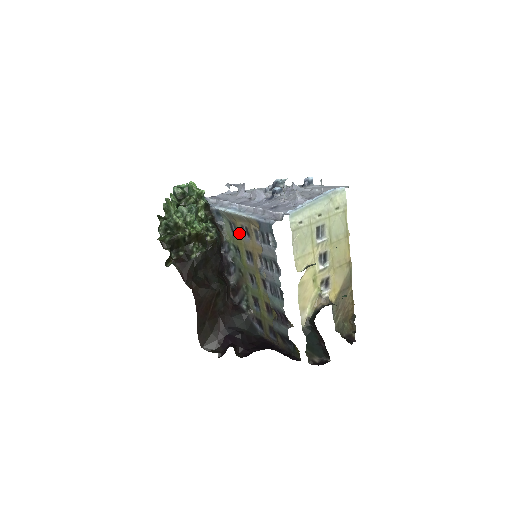
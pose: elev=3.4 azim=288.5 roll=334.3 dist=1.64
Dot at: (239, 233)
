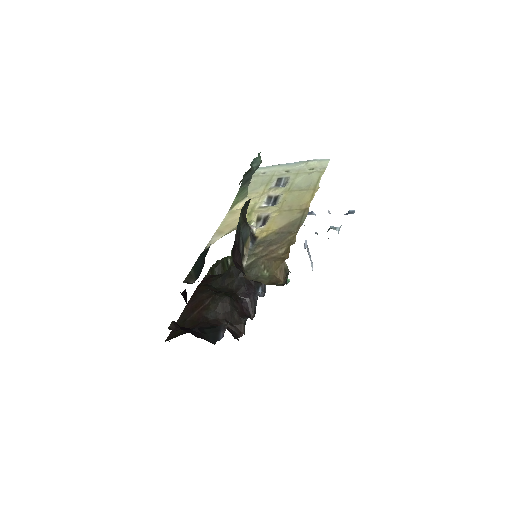
Dot at: occluded
